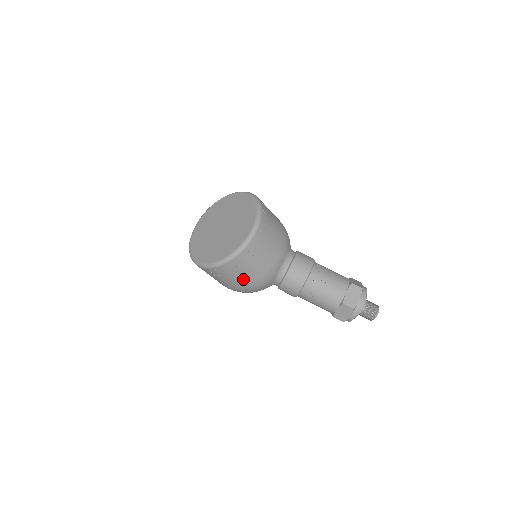
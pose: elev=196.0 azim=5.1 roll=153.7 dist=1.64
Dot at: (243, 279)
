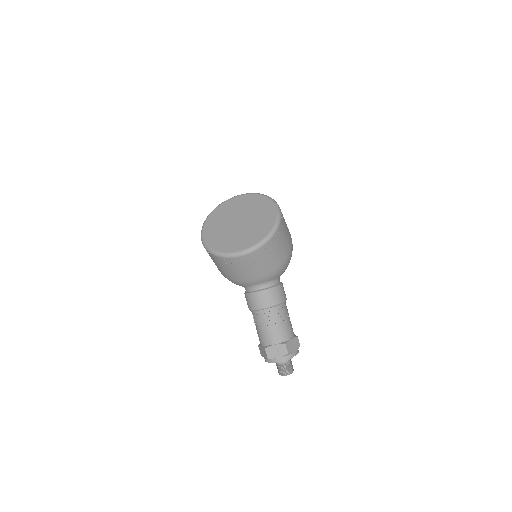
Dot at: (219, 268)
